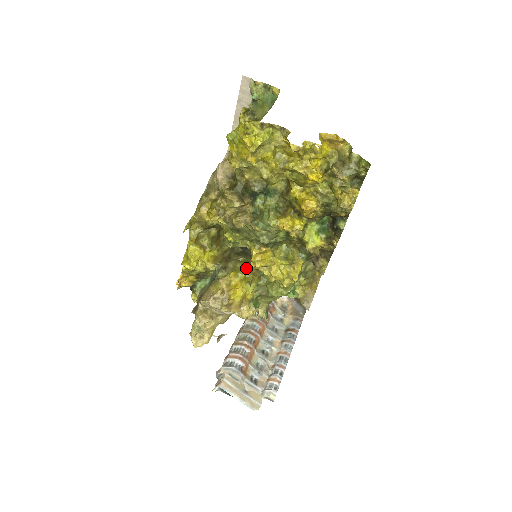
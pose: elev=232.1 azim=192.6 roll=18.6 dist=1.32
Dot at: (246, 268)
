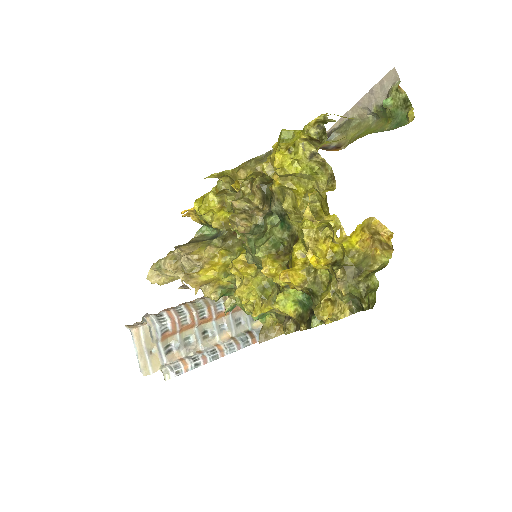
Dot at: occluded
